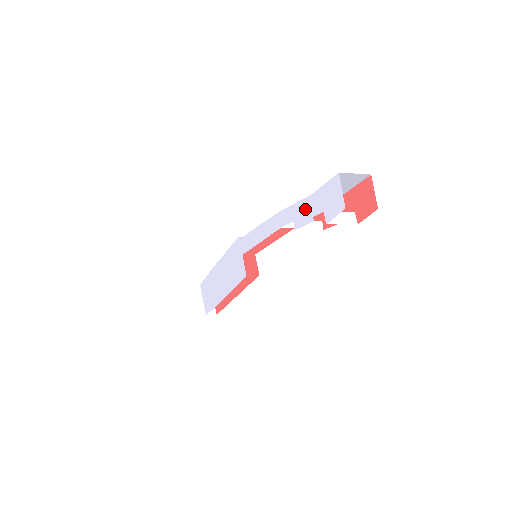
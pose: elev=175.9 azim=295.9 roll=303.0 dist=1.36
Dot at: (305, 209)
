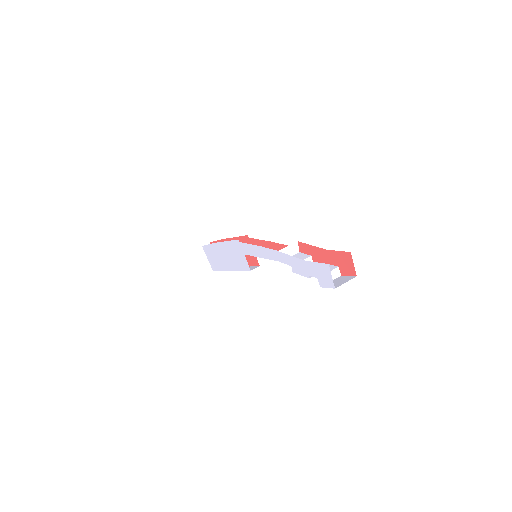
Dot at: (301, 266)
